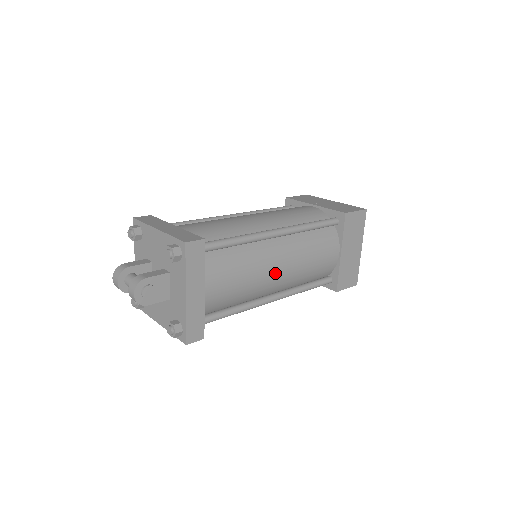
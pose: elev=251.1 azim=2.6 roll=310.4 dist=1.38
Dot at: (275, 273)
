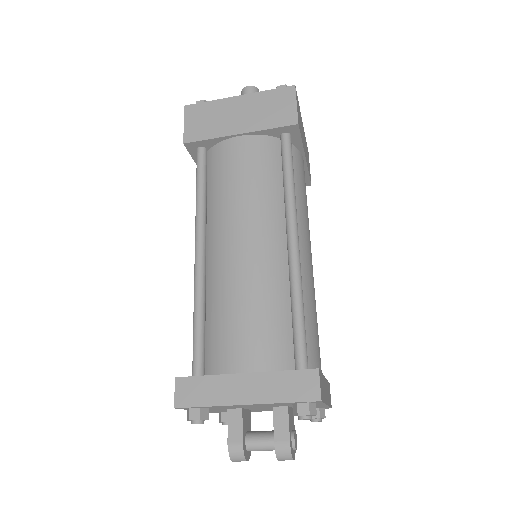
Dot at: (312, 266)
